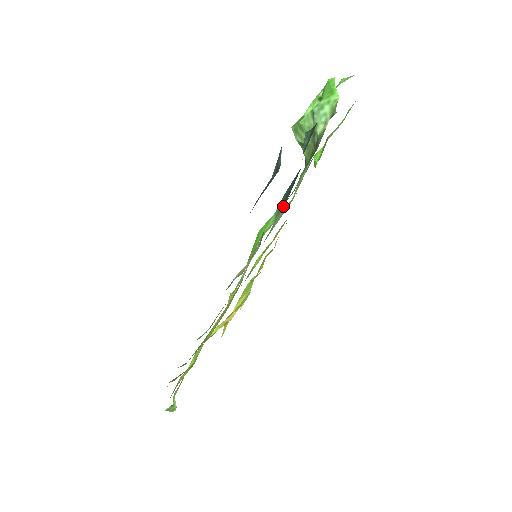
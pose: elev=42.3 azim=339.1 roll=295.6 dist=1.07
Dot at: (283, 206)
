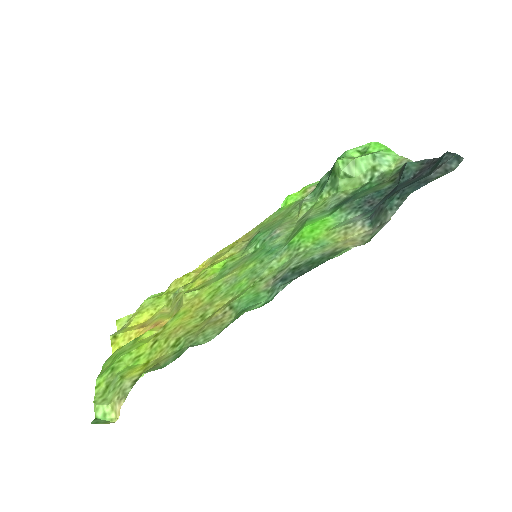
Dot at: (366, 208)
